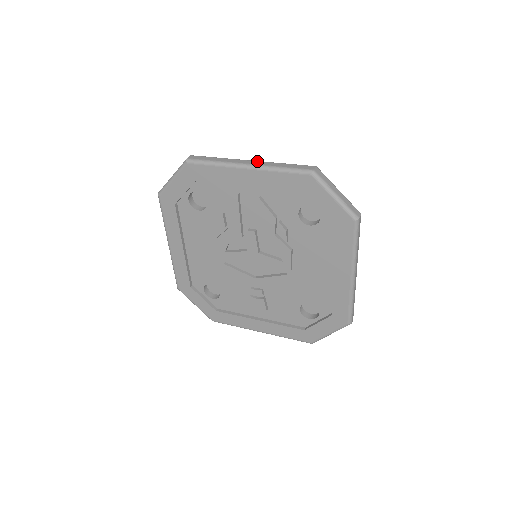
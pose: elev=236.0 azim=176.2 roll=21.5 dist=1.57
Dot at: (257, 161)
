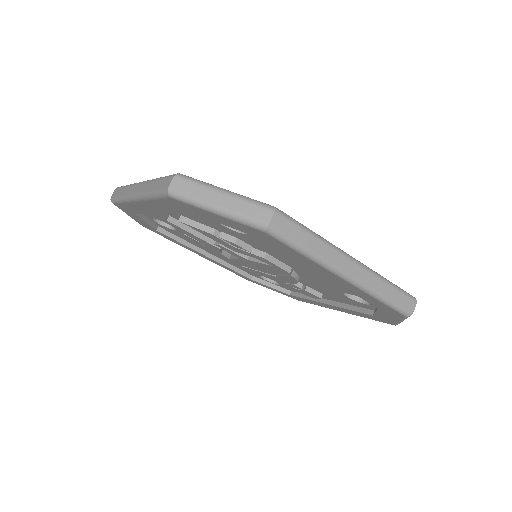
Dot at: (141, 184)
